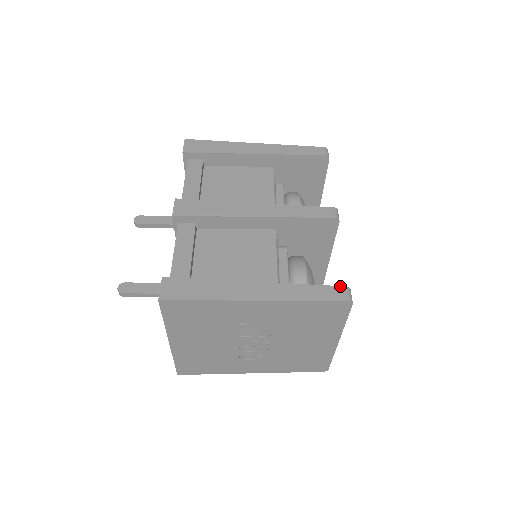
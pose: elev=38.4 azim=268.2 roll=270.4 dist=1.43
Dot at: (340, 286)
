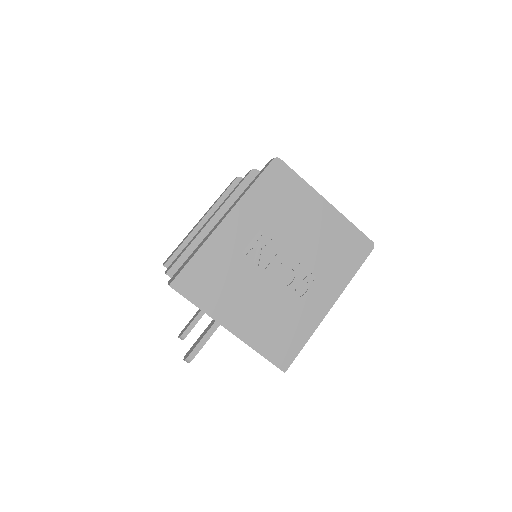
Dot at: occluded
